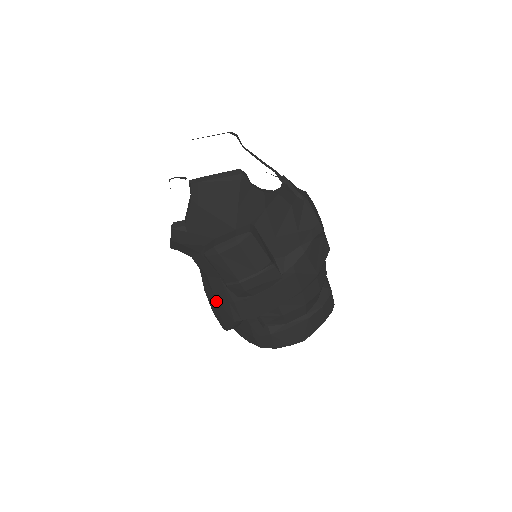
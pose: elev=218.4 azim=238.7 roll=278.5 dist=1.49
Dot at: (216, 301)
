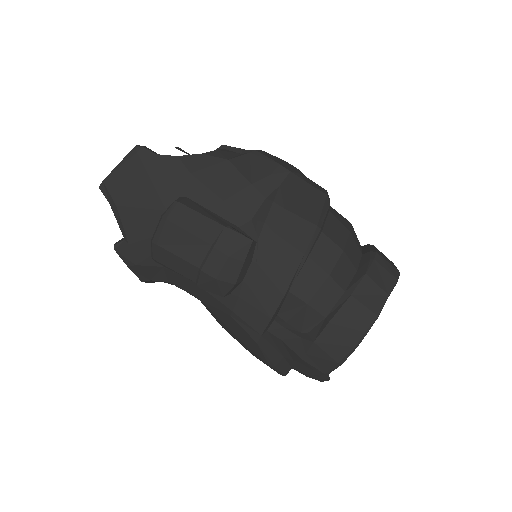
Dot at: (229, 328)
